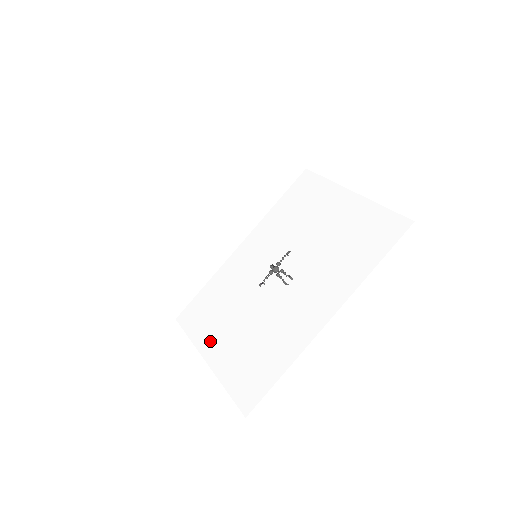
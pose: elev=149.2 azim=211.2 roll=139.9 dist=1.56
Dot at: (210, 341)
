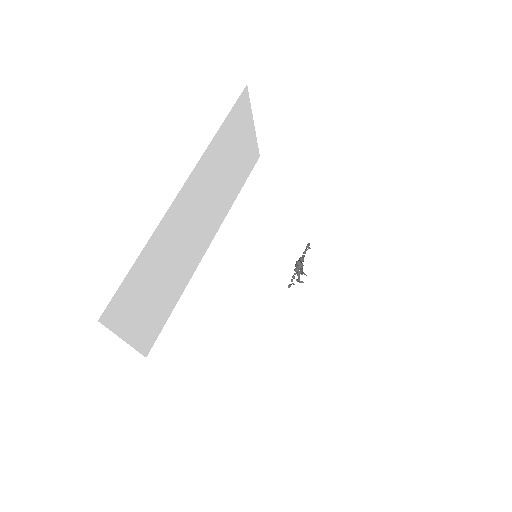
Dot at: (223, 371)
